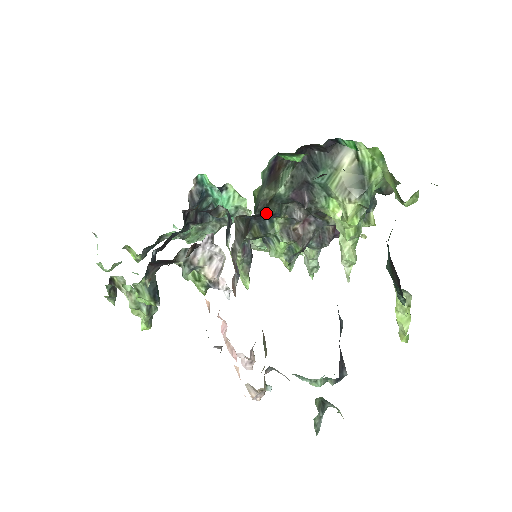
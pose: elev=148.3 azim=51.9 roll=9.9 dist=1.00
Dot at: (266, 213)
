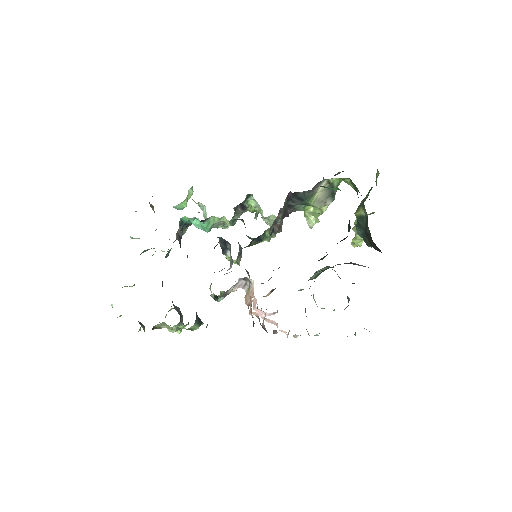
Dot at: occluded
